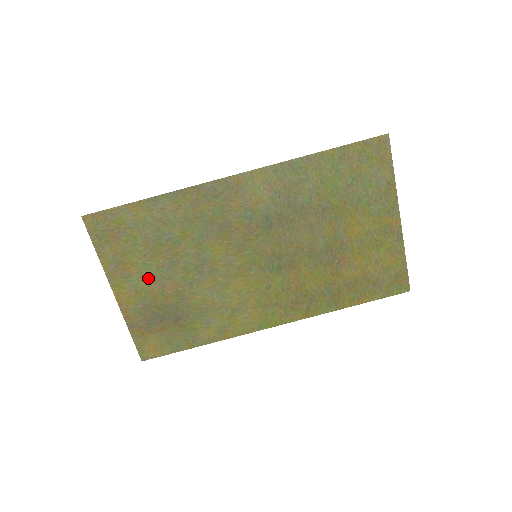
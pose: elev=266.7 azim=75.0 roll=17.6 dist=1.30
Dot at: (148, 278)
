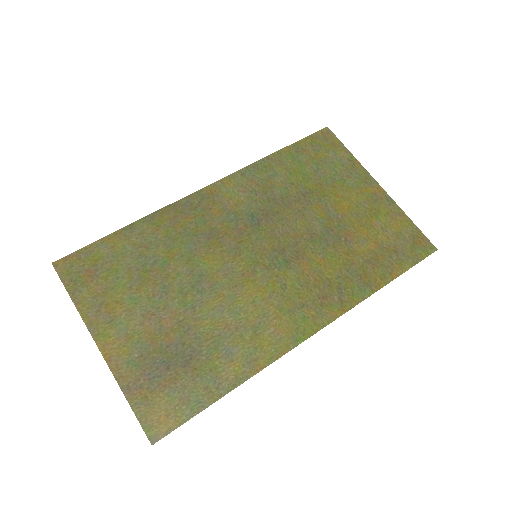
Dot at: (139, 315)
